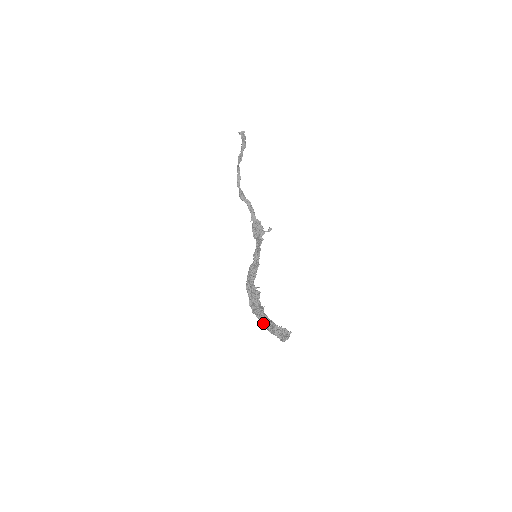
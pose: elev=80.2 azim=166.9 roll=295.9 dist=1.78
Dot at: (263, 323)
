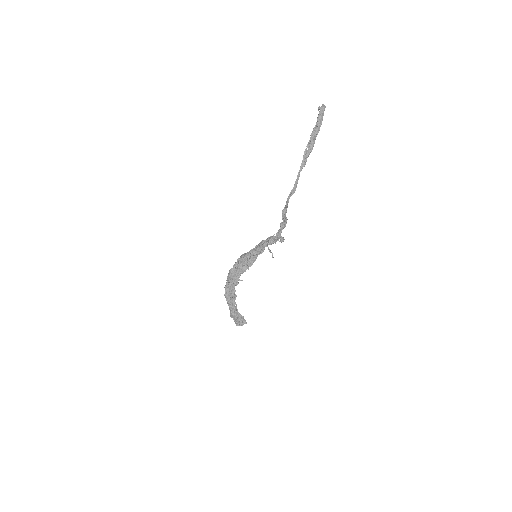
Dot at: (229, 307)
